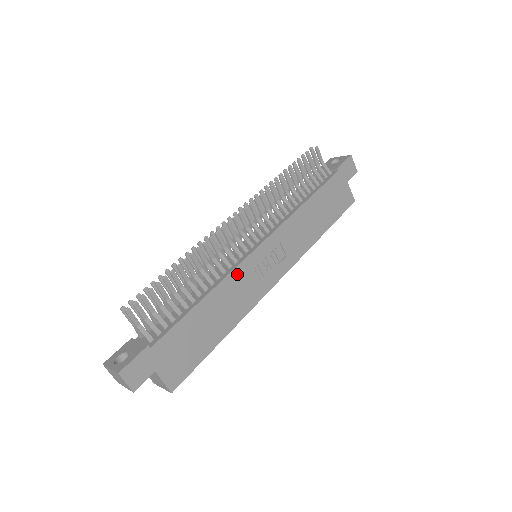
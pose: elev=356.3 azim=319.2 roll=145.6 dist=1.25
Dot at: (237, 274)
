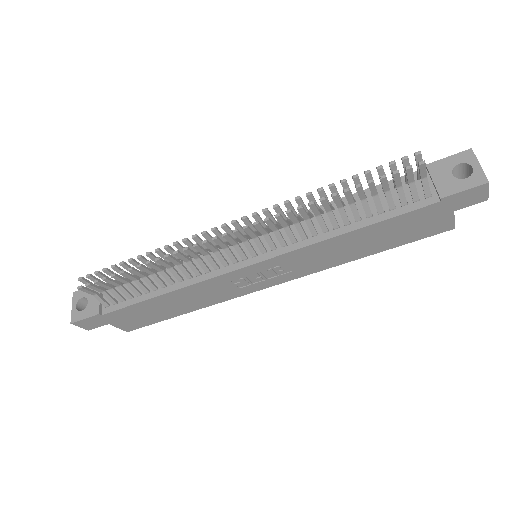
Dot at: (211, 282)
